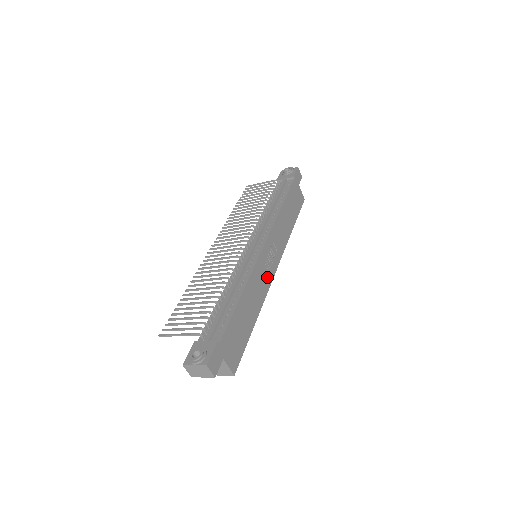
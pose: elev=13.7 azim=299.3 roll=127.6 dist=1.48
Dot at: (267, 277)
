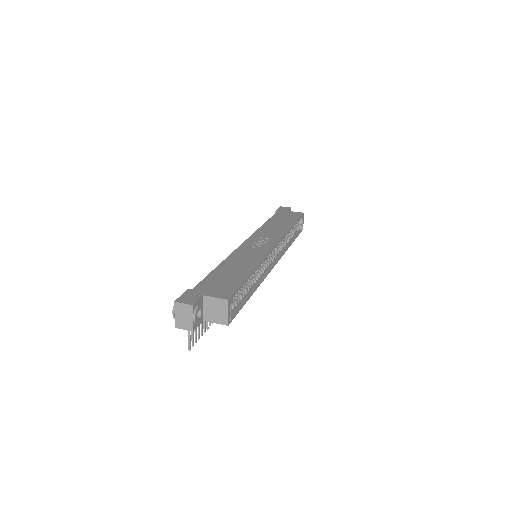
Dot at: (260, 251)
